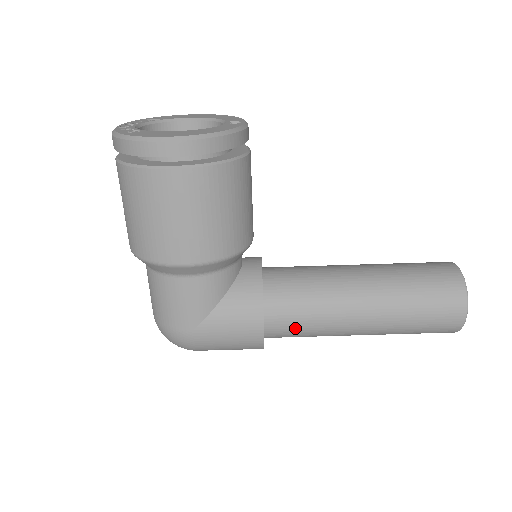
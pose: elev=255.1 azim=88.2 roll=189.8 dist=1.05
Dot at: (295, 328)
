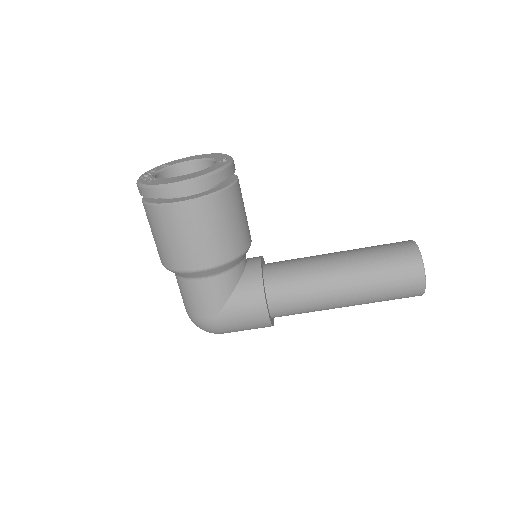
Dot at: (292, 307)
